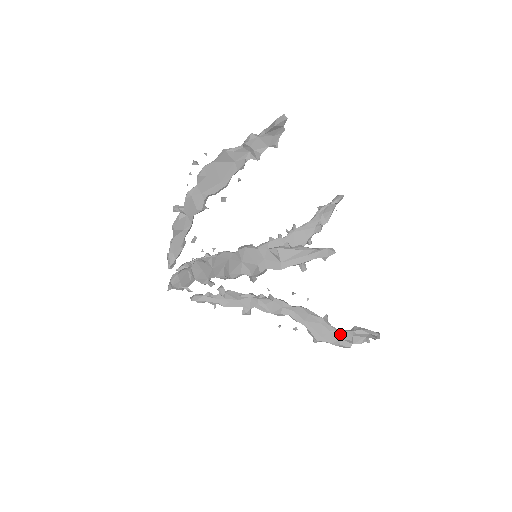
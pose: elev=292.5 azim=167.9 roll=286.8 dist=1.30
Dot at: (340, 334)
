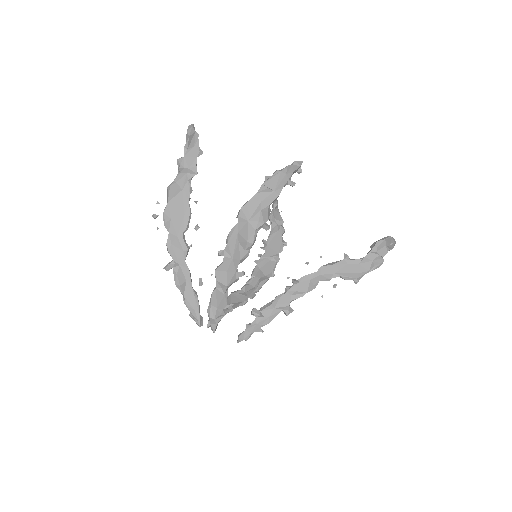
Dot at: (367, 259)
